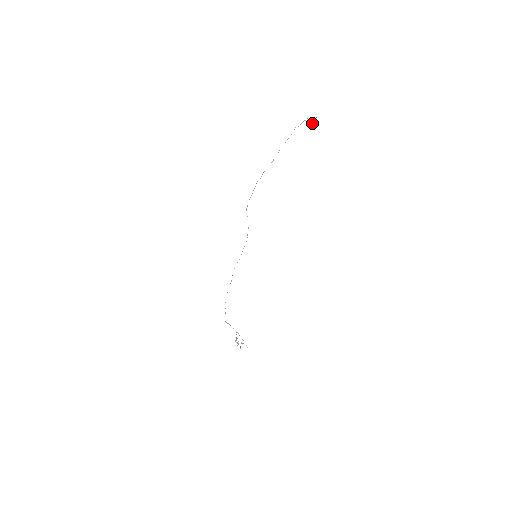
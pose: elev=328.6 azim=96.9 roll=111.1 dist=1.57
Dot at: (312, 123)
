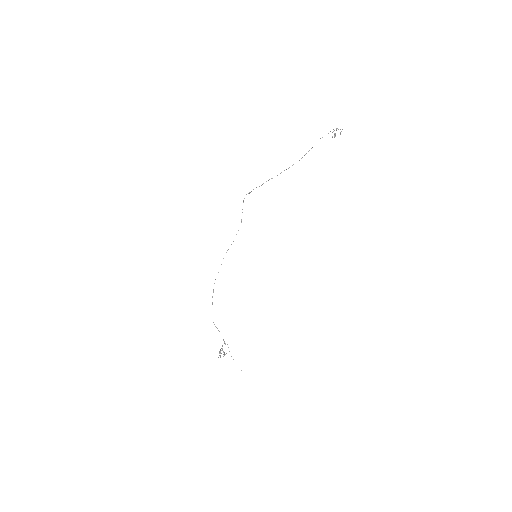
Dot at: occluded
